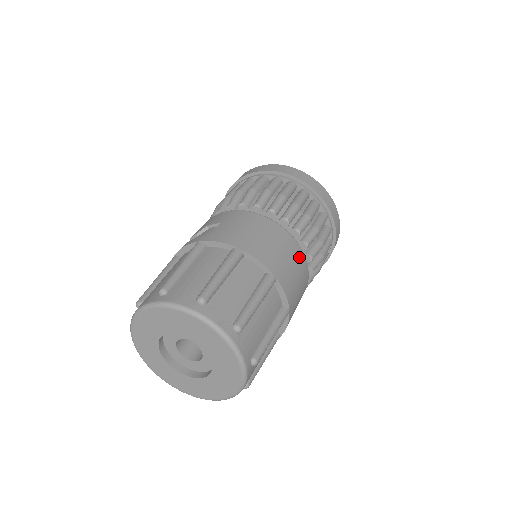
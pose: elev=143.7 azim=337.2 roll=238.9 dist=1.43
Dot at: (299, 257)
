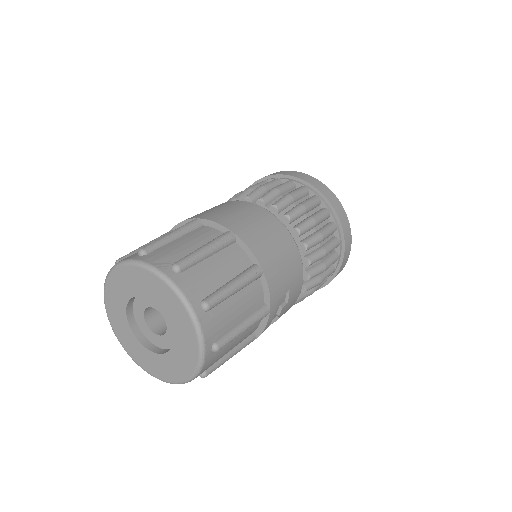
Dot at: (274, 224)
